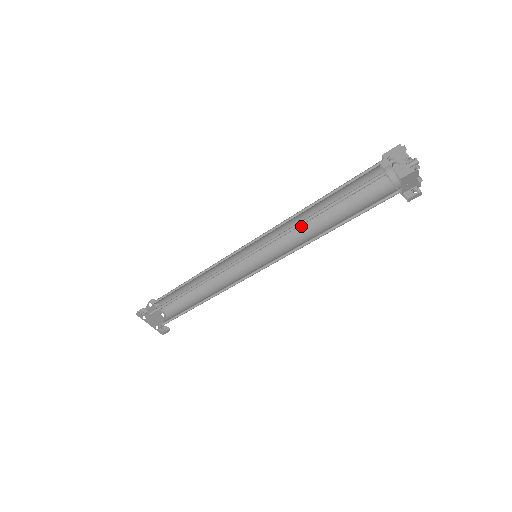
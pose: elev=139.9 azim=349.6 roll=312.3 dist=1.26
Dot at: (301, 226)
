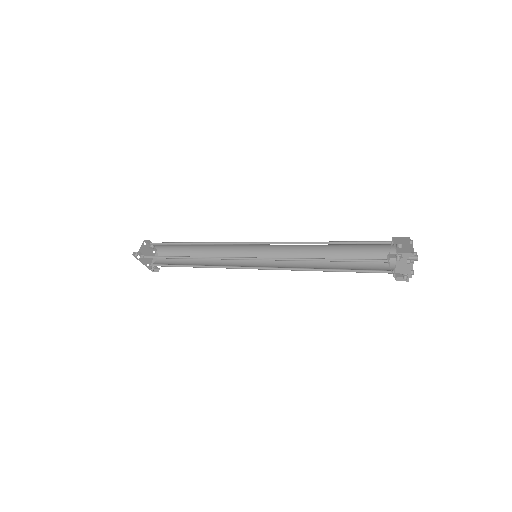
Dot at: (302, 248)
